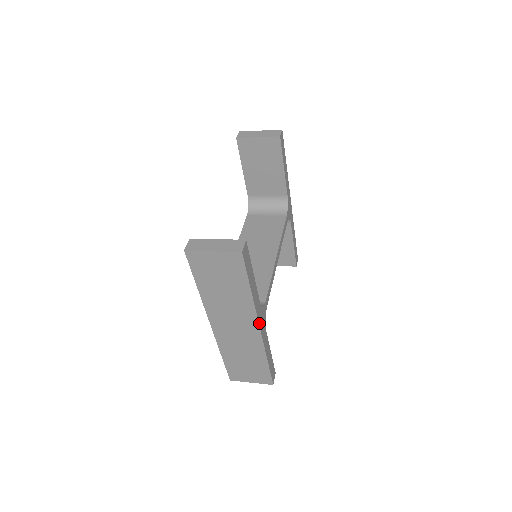
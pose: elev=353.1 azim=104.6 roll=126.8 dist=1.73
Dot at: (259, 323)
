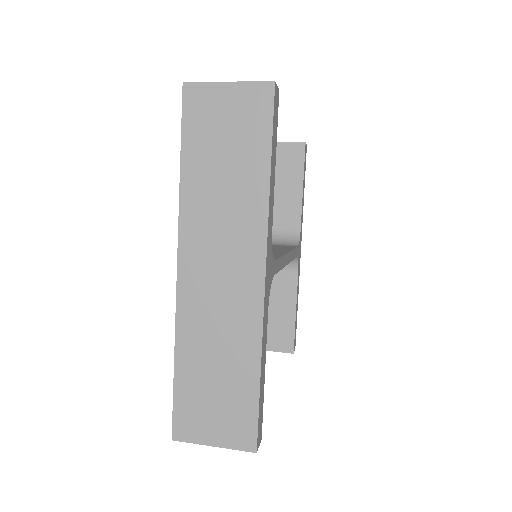
Dot at: (266, 261)
